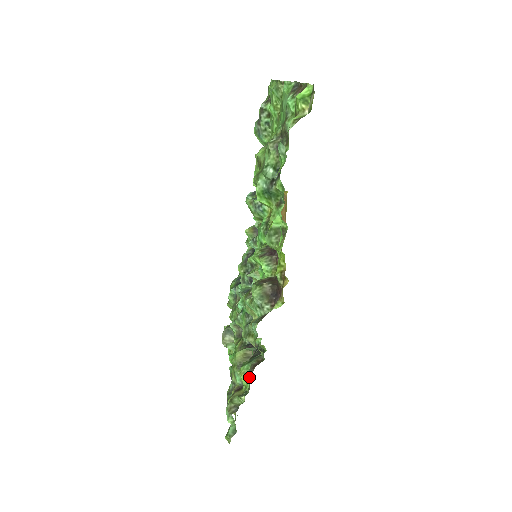
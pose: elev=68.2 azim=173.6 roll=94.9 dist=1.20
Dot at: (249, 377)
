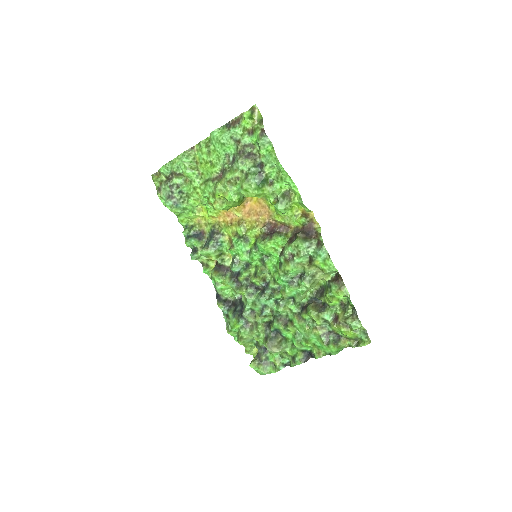
Dot at: (343, 286)
